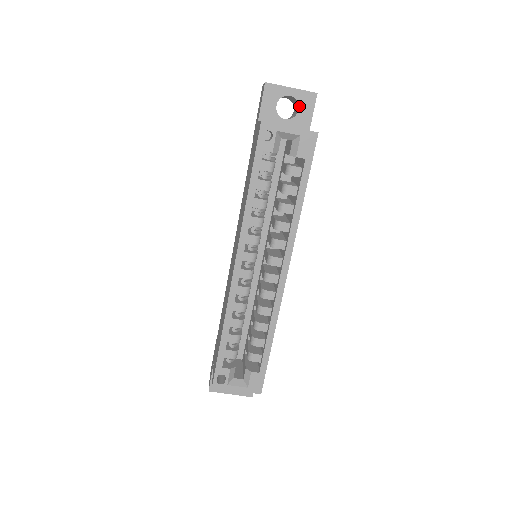
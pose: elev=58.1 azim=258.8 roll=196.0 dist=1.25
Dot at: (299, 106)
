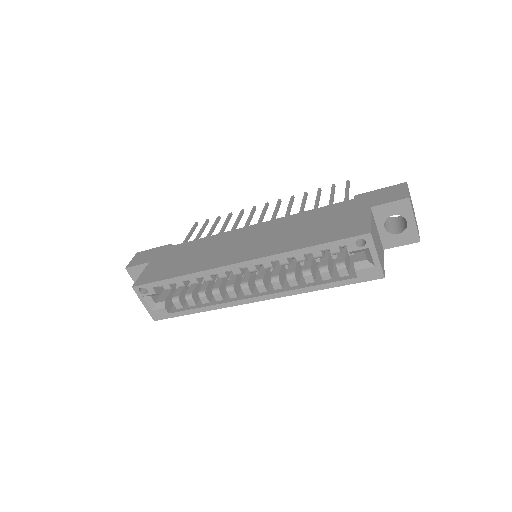
Dot at: (402, 233)
